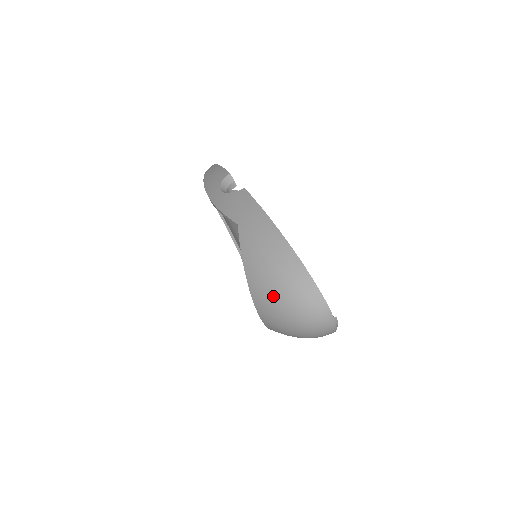
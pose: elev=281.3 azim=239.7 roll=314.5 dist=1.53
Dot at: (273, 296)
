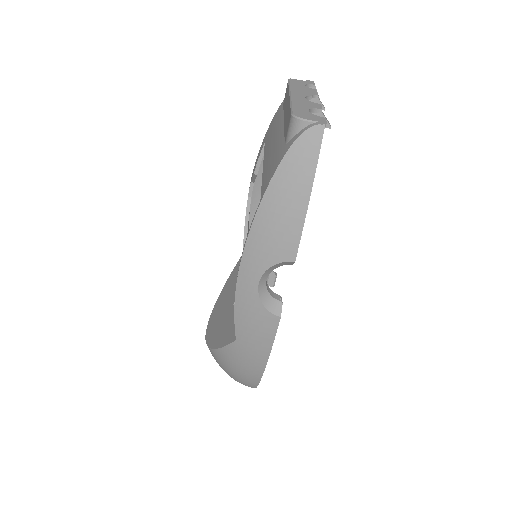
Dot at: occluded
